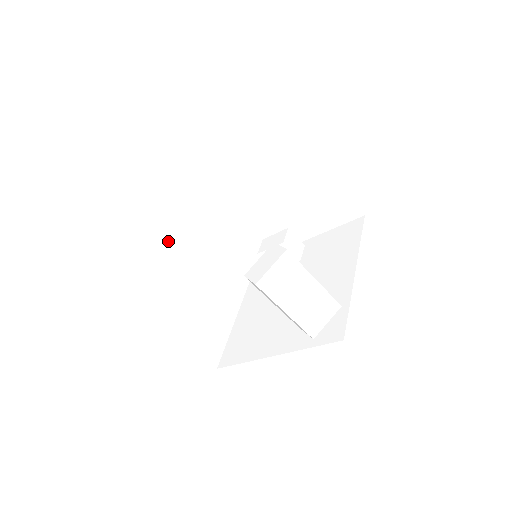
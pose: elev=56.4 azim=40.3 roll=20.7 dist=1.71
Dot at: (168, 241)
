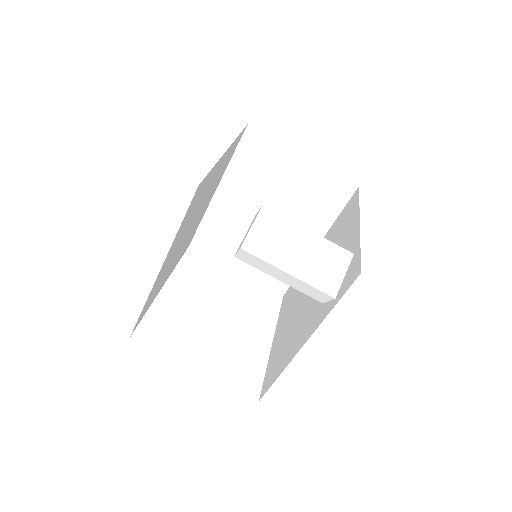
Dot at: (172, 285)
